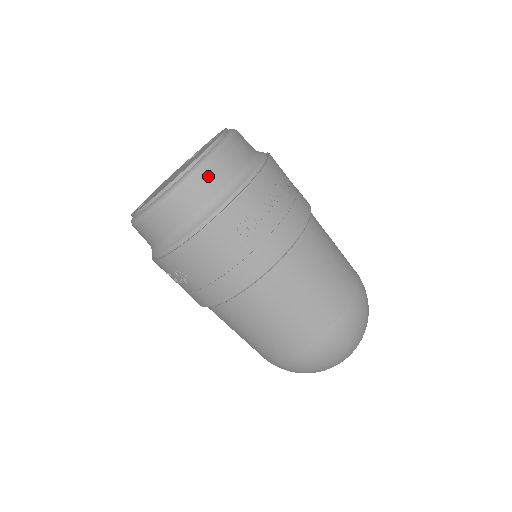
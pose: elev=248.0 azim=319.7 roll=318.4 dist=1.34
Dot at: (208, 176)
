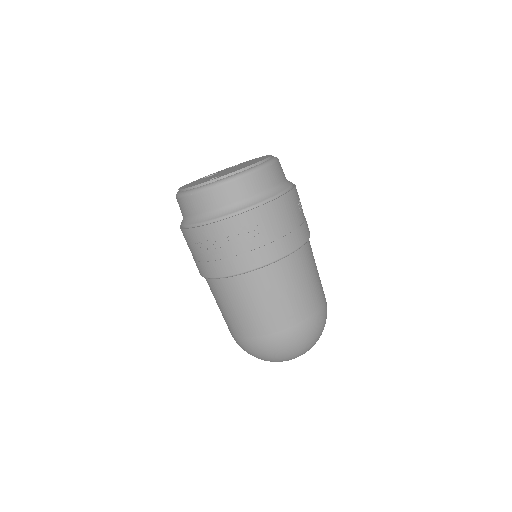
Dot at: (281, 167)
